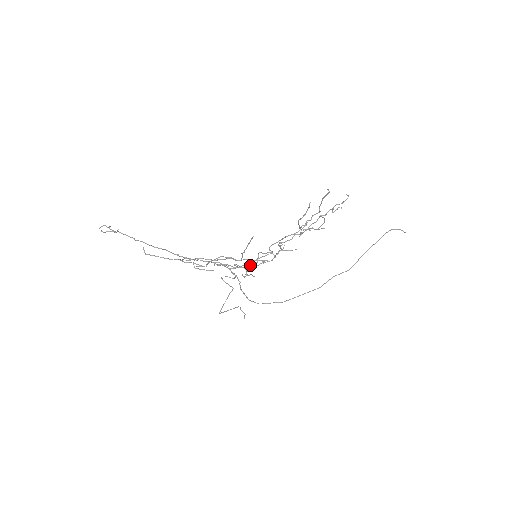
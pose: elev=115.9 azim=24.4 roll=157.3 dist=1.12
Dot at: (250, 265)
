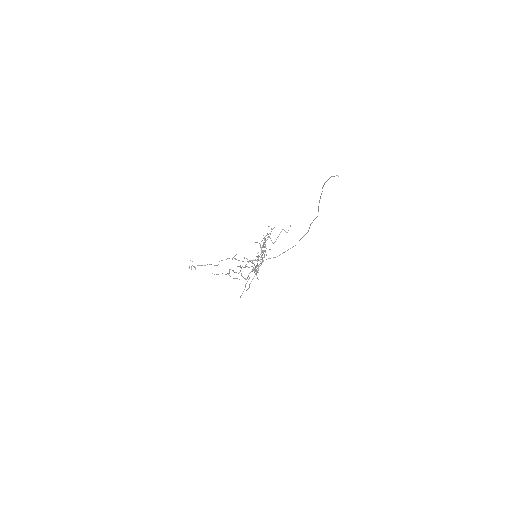
Dot at: occluded
